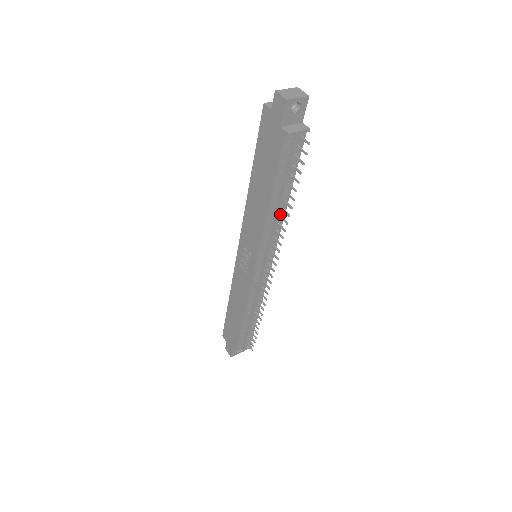
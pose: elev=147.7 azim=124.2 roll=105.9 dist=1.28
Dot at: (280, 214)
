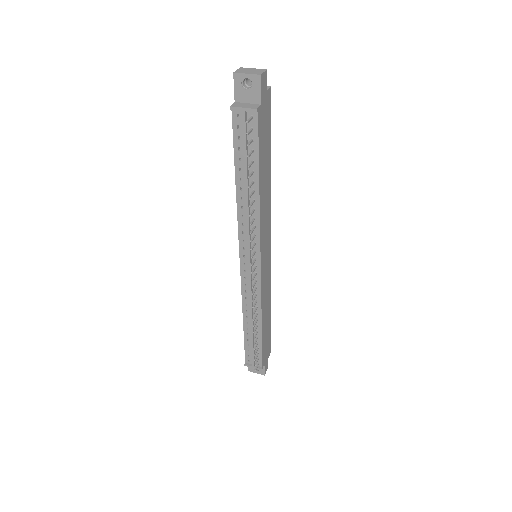
Dot at: (254, 206)
